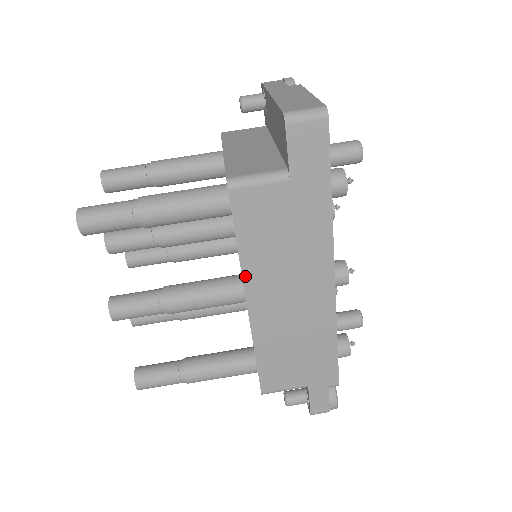
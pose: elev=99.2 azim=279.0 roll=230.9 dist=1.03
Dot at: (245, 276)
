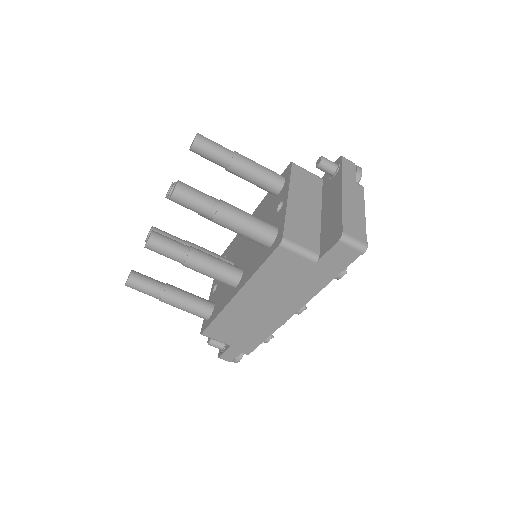
Dot at: (248, 284)
